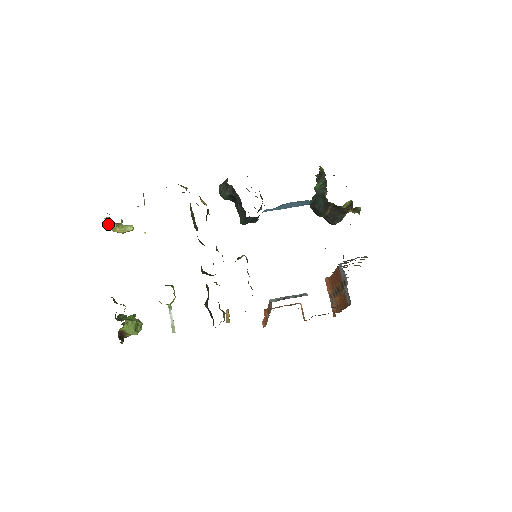
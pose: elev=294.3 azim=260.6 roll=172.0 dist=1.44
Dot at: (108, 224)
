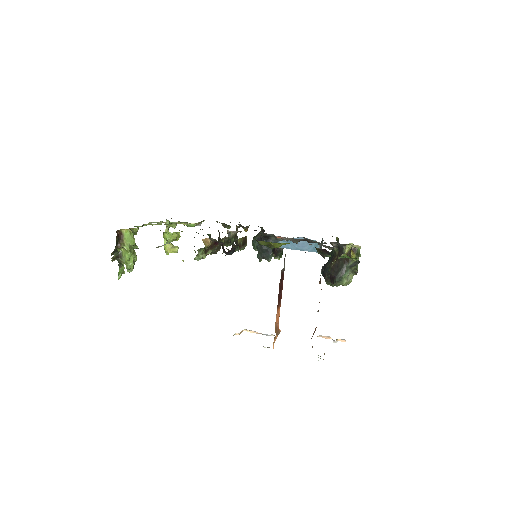
Dot at: occluded
